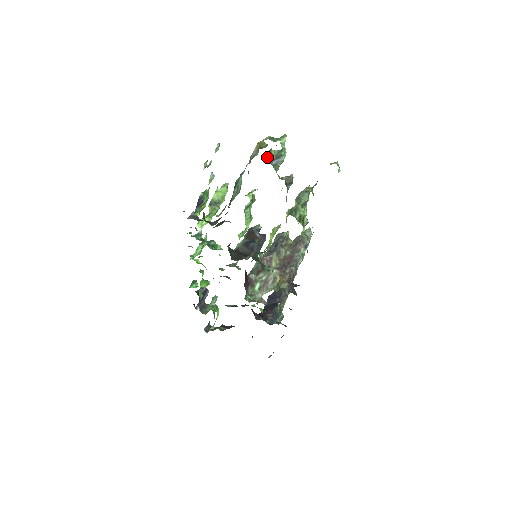
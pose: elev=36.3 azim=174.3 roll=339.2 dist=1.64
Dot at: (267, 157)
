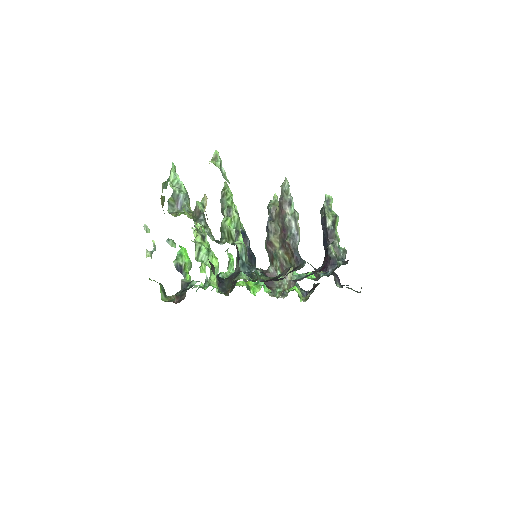
Dot at: (170, 210)
